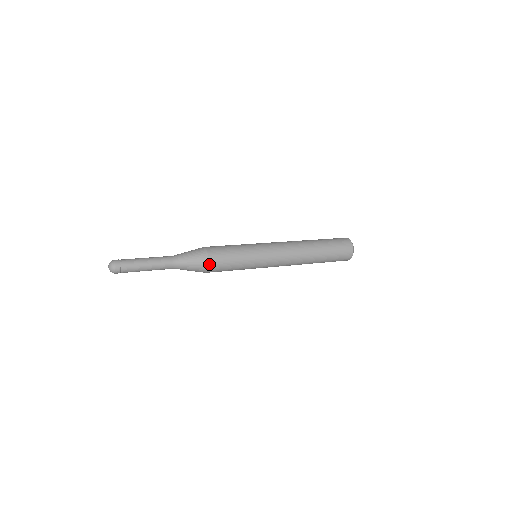
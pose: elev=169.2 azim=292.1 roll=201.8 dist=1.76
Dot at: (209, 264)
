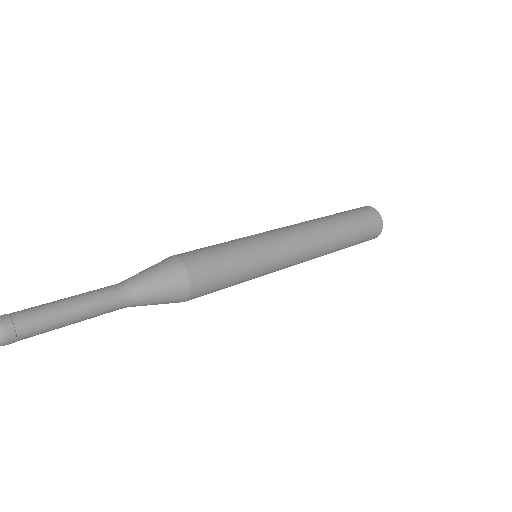
Dot at: (186, 268)
